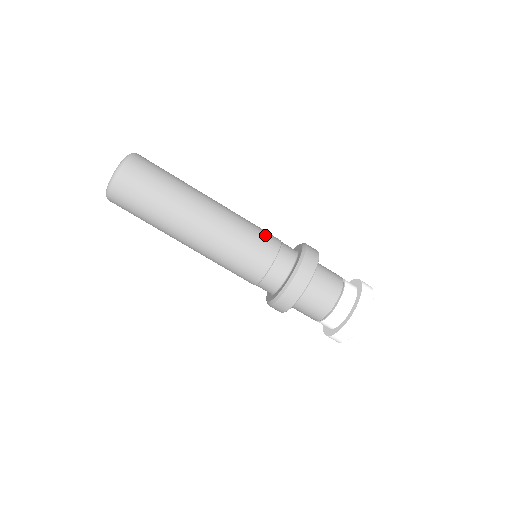
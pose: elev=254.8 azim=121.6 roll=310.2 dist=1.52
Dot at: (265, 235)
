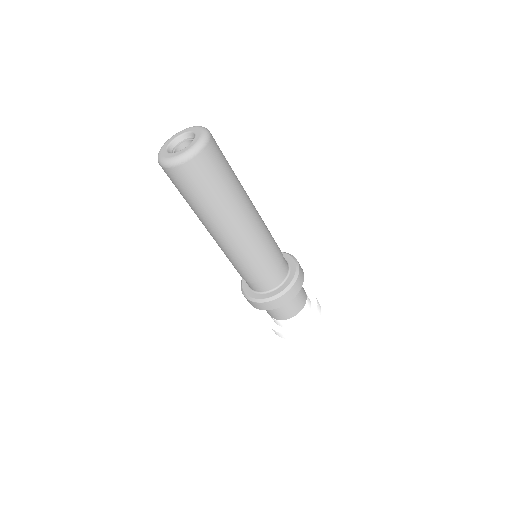
Dot at: (275, 254)
